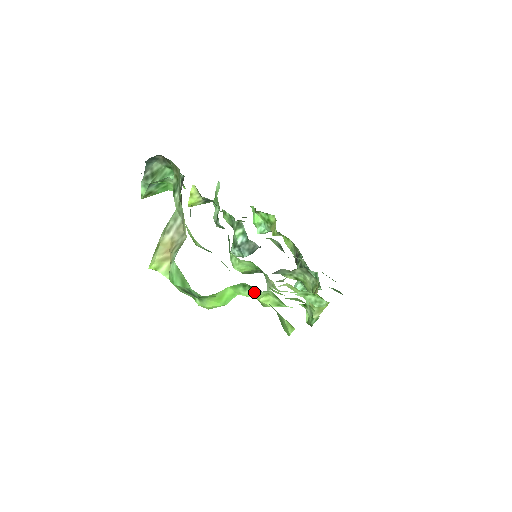
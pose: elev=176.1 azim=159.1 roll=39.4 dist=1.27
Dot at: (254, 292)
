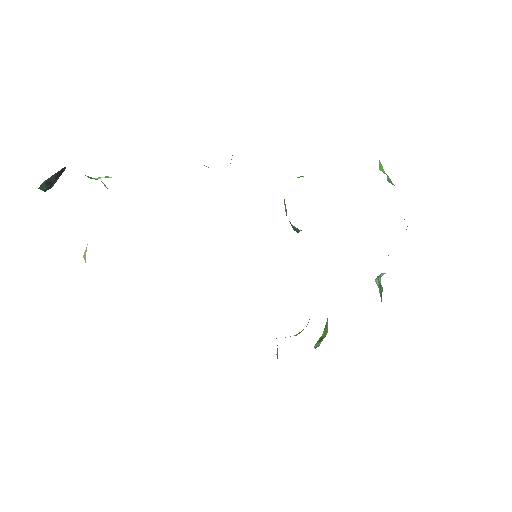
Dot at: occluded
